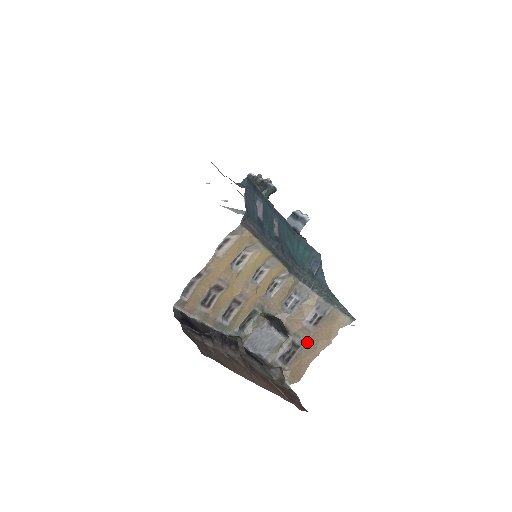
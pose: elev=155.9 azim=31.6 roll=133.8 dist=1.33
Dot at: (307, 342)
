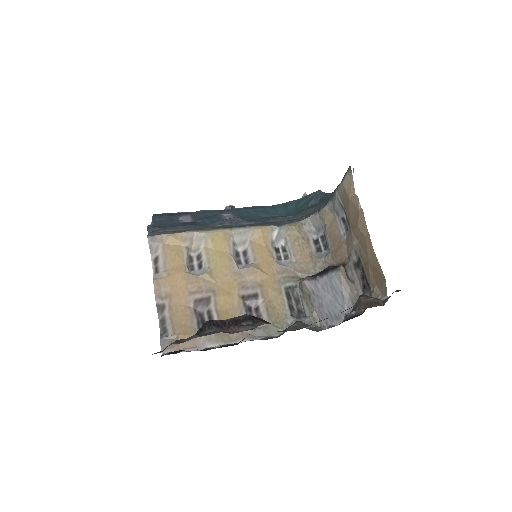
Dot at: (357, 245)
